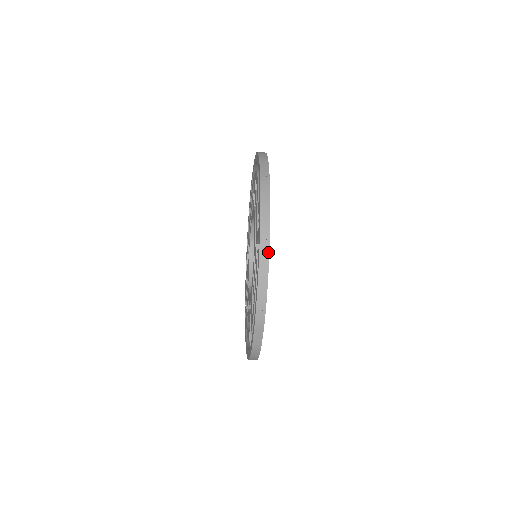
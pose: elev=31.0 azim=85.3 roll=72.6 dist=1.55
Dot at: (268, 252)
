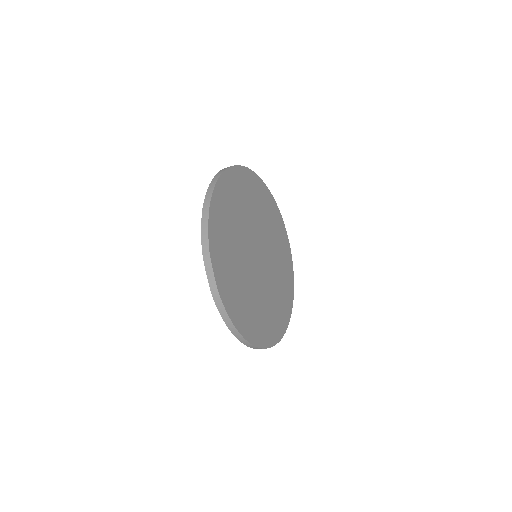
Dot at: (210, 197)
